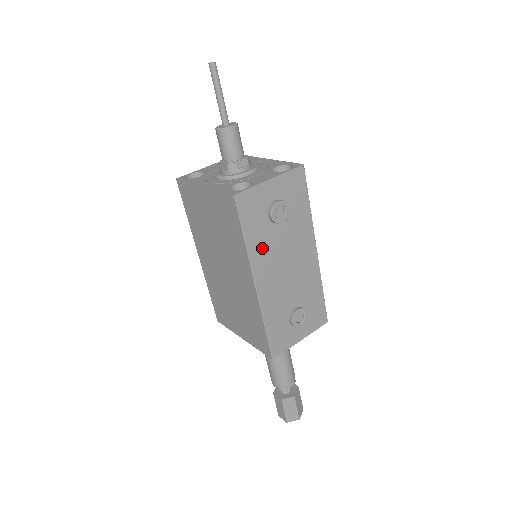
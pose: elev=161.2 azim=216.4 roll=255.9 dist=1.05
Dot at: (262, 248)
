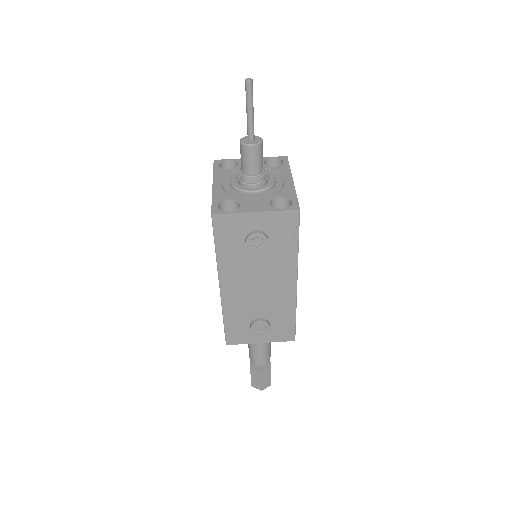
Dot at: (233, 263)
